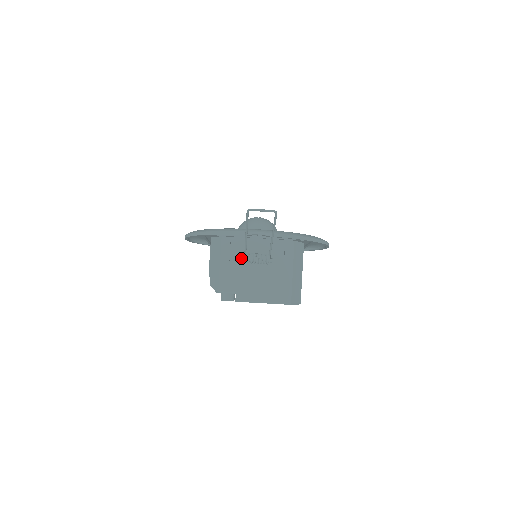
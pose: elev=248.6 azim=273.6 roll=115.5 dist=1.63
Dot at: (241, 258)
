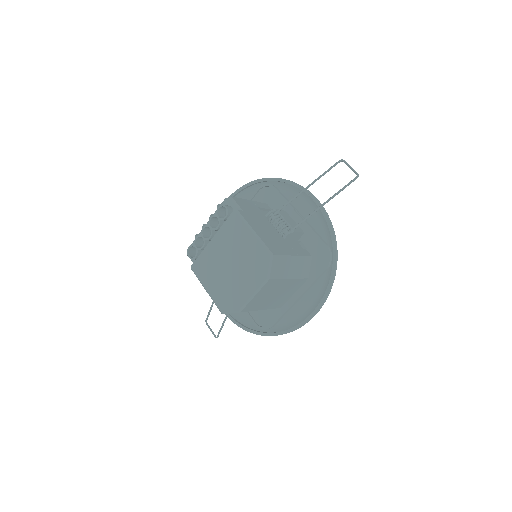
Dot at: (267, 216)
